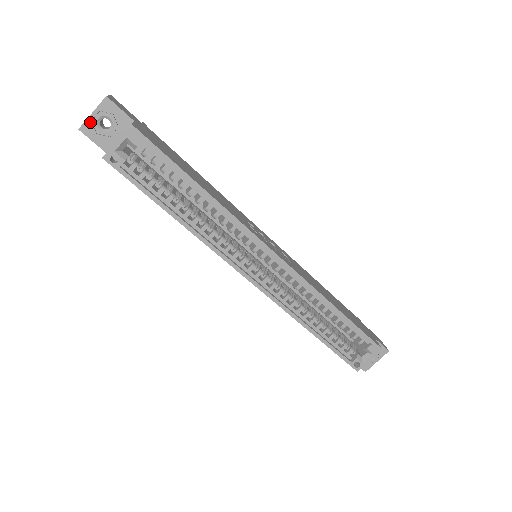
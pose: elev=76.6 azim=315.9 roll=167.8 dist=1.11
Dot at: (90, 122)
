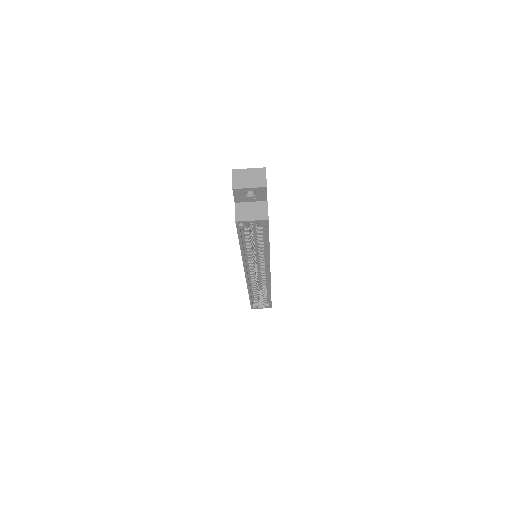
Dot at: (243, 190)
